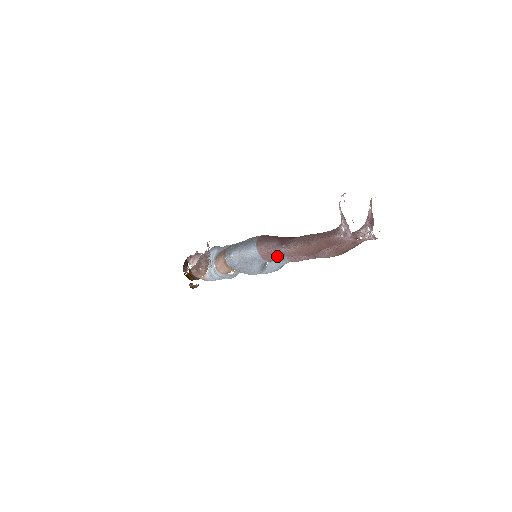
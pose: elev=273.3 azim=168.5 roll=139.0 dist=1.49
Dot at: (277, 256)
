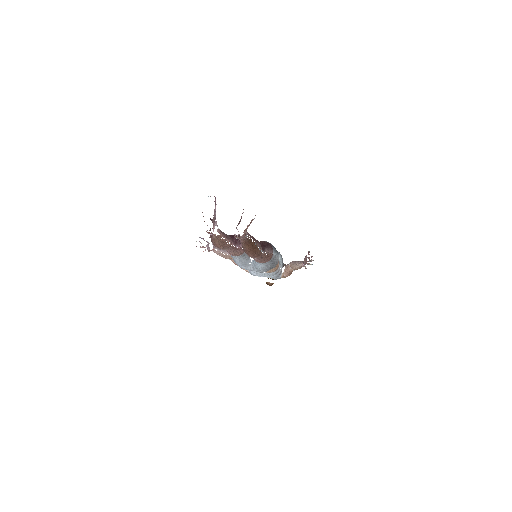
Dot at: occluded
